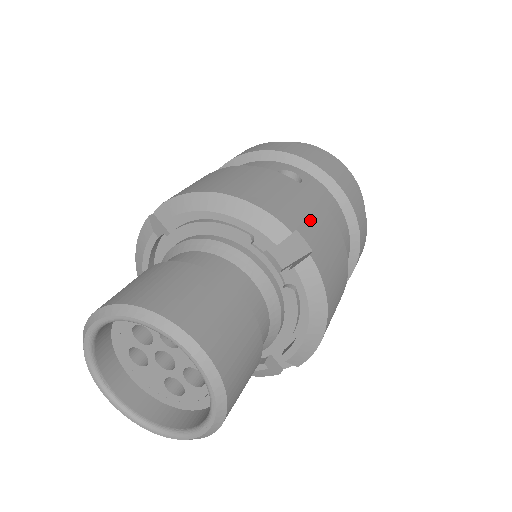
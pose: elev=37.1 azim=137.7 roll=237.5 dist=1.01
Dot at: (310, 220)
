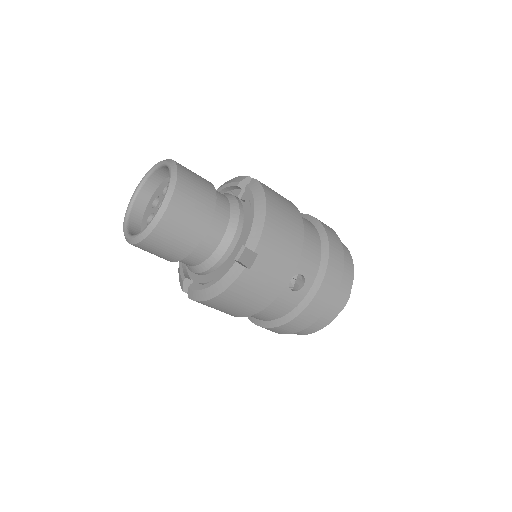
Dot at: occluded
